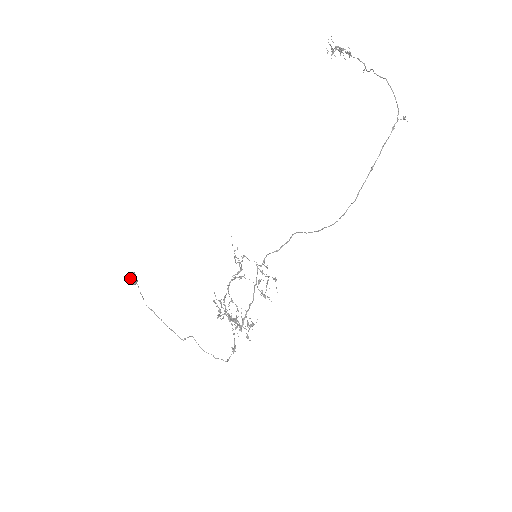
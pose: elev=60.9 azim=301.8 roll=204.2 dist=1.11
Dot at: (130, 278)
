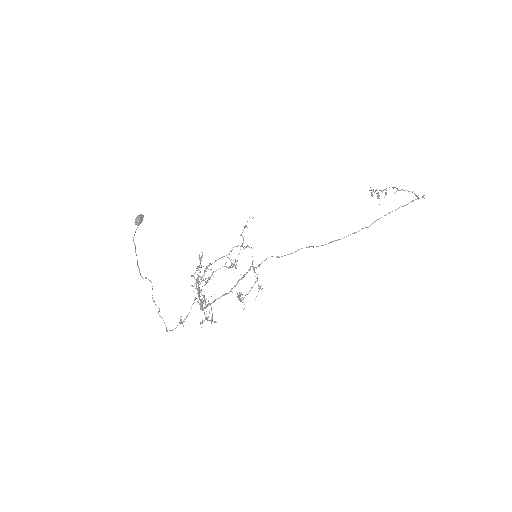
Dot at: (138, 216)
